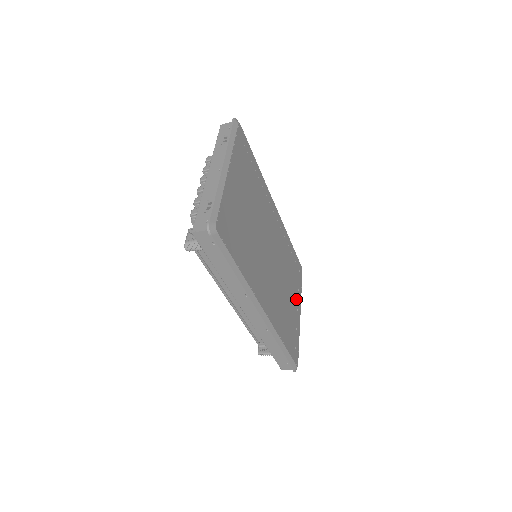
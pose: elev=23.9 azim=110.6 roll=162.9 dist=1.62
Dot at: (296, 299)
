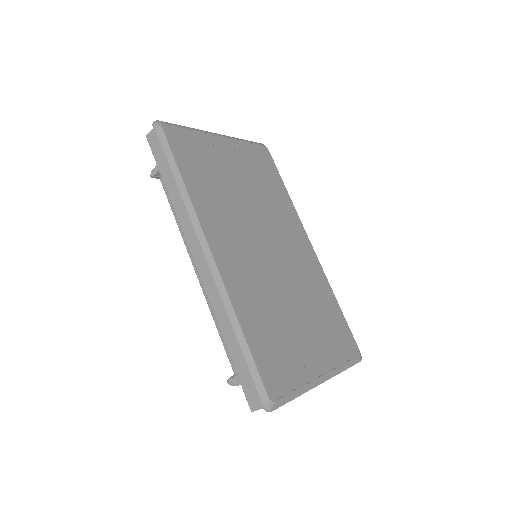
Dot at: (319, 351)
